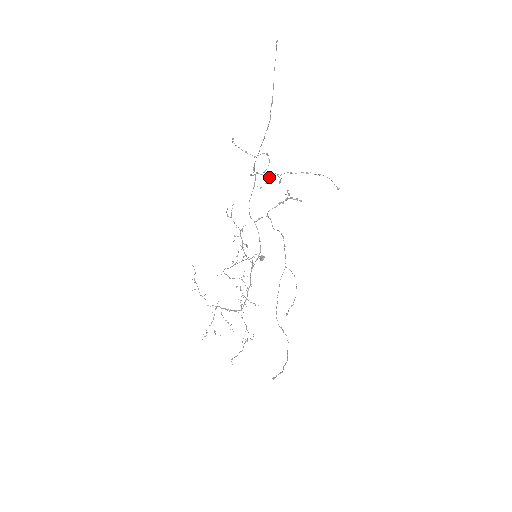
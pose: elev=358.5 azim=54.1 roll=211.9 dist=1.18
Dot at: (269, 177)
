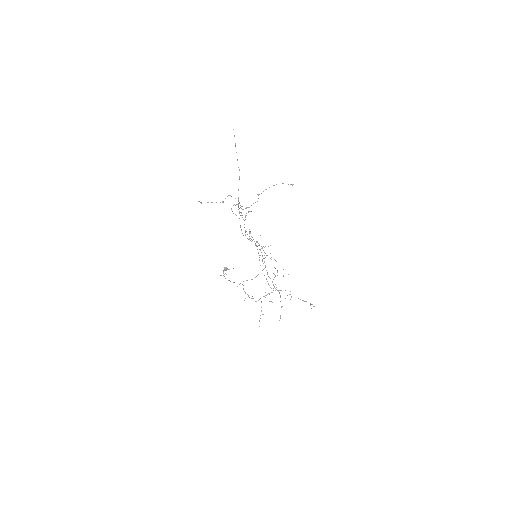
Dot at: occluded
